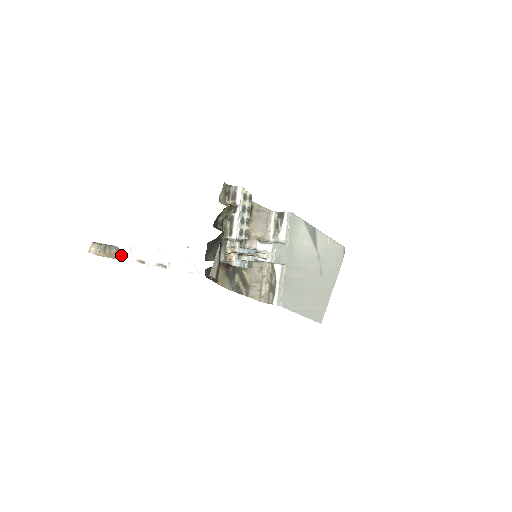
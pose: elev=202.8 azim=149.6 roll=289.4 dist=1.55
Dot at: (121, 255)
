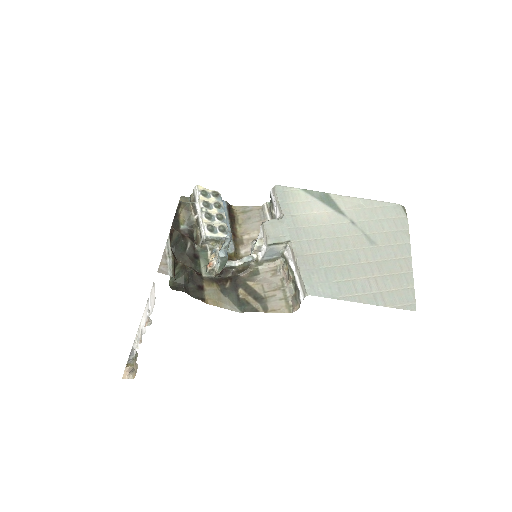
Dot at: (134, 352)
